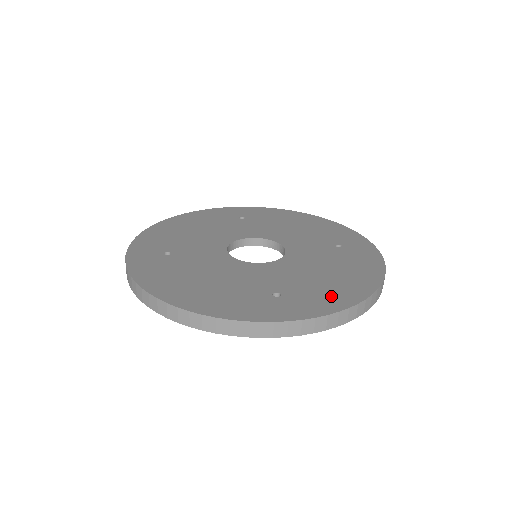
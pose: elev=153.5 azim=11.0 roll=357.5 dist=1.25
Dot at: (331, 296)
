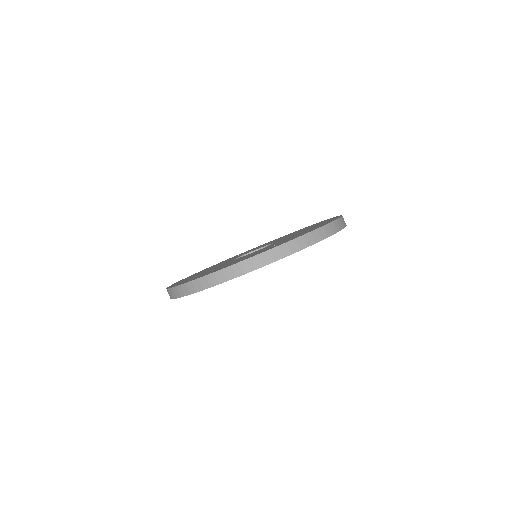
Dot at: (310, 230)
